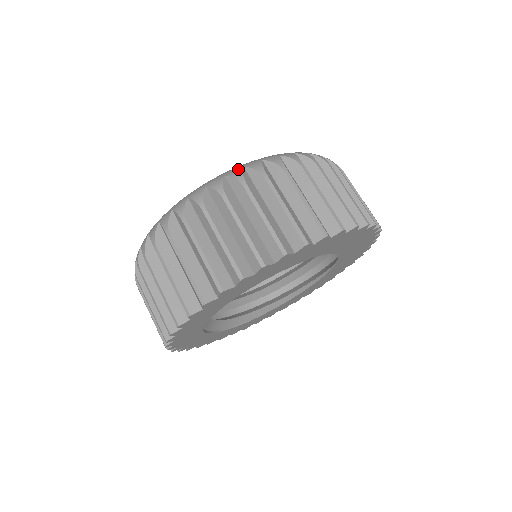
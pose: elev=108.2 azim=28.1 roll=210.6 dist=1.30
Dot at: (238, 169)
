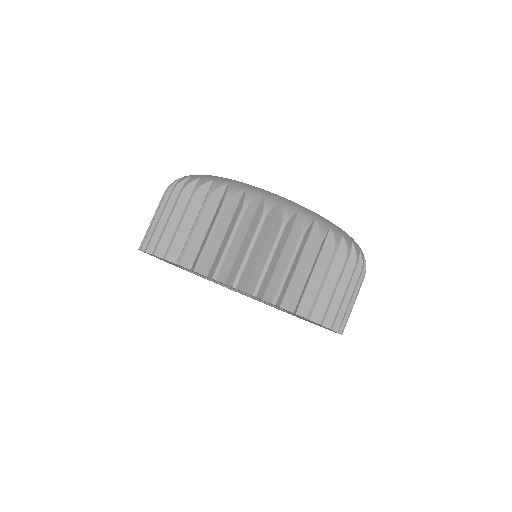
Dot at: (311, 217)
